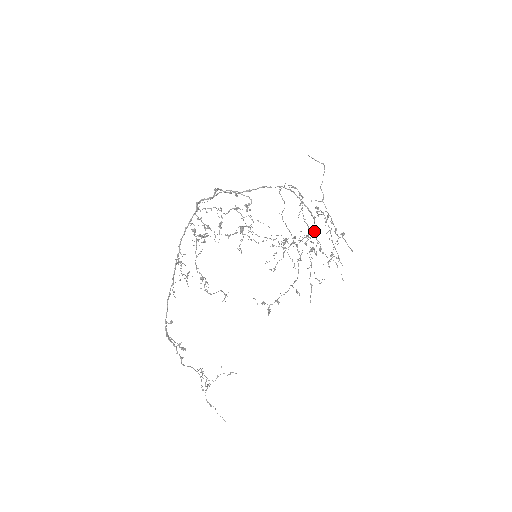
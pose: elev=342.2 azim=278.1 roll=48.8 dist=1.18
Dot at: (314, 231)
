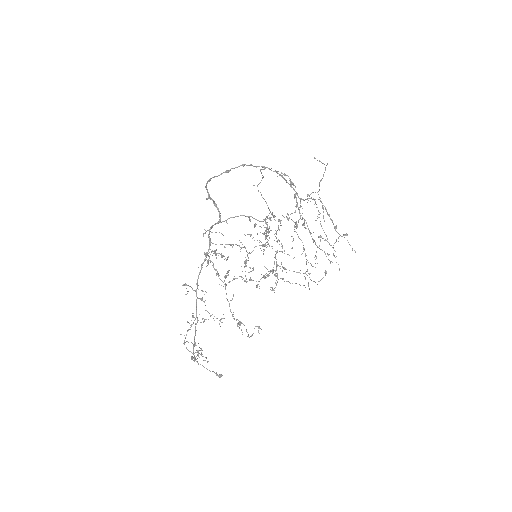
Dot at: (298, 209)
